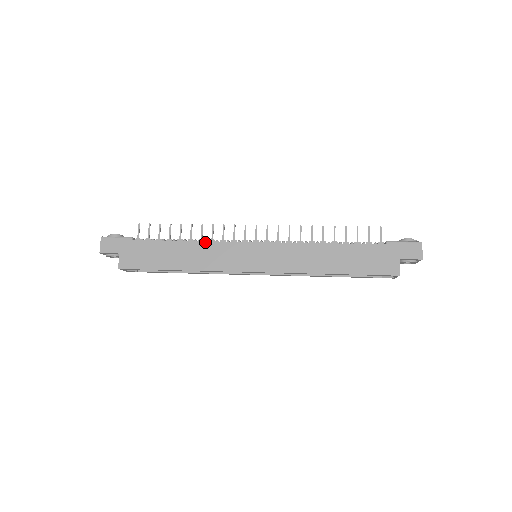
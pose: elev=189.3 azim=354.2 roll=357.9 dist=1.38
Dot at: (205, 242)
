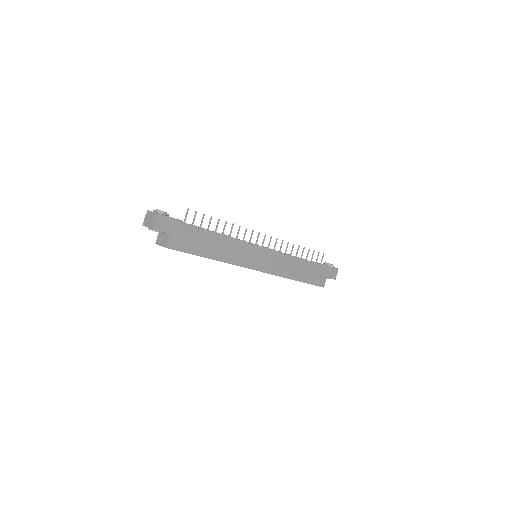
Dot at: (234, 240)
